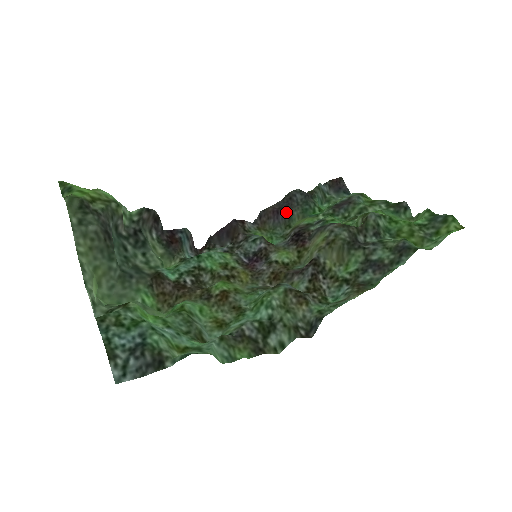
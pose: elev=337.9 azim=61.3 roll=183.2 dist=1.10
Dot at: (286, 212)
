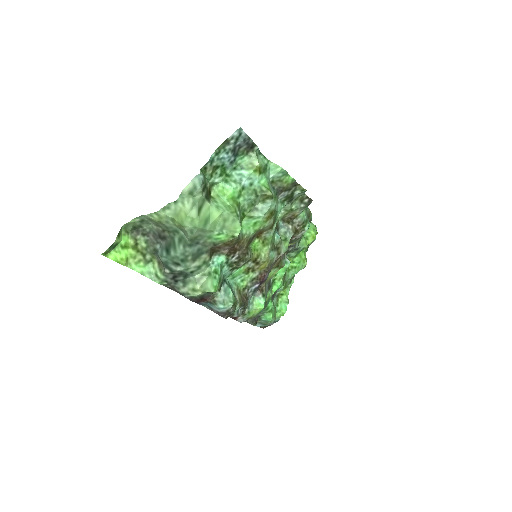
Dot at: occluded
